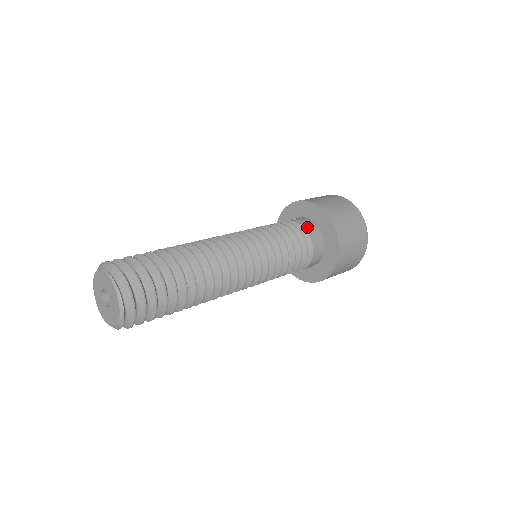
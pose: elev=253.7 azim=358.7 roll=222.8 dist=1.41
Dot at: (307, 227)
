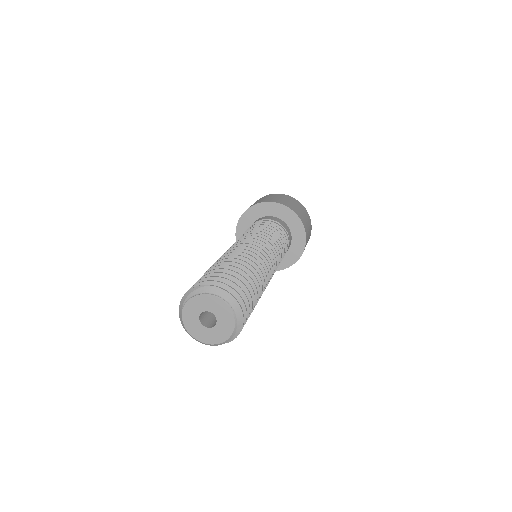
Dot at: (289, 243)
